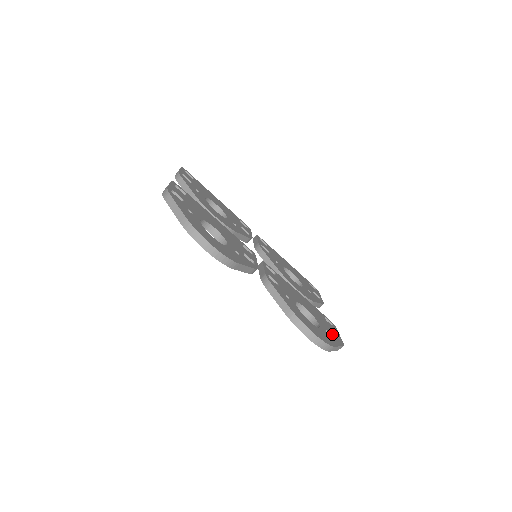
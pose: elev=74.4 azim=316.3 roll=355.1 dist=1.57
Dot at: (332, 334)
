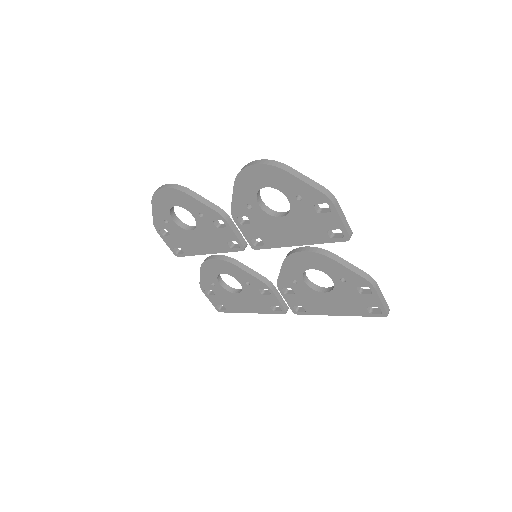
Dot at: occluded
